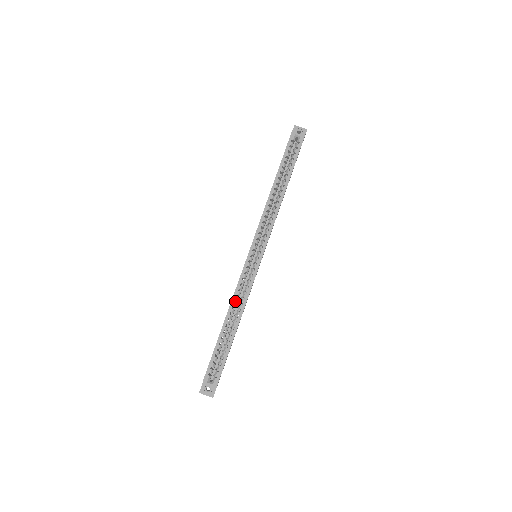
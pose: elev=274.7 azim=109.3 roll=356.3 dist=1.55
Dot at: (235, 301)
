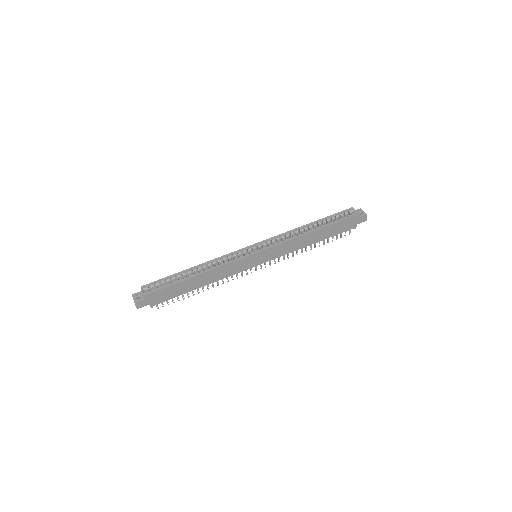
Dot at: occluded
